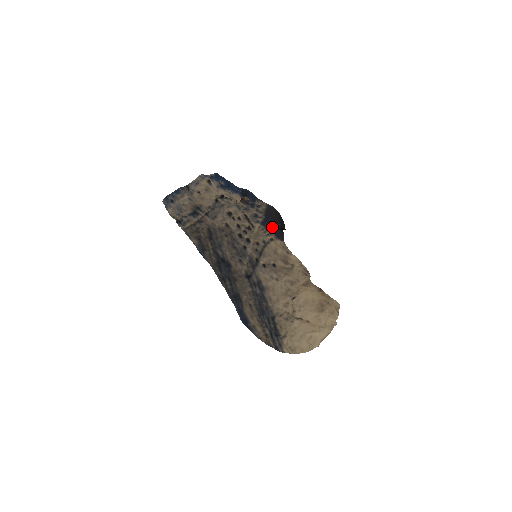
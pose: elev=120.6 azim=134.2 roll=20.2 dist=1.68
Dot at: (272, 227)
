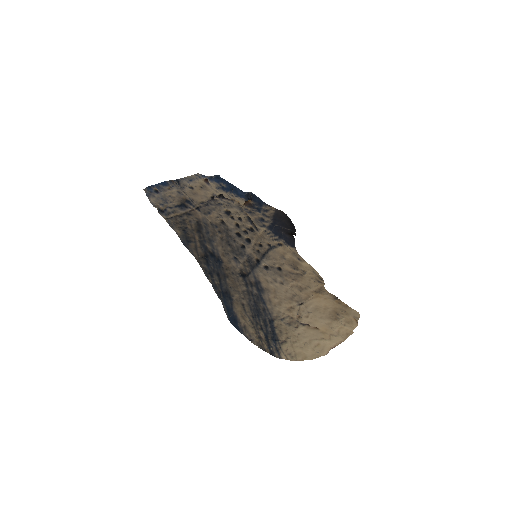
Dot at: (281, 232)
